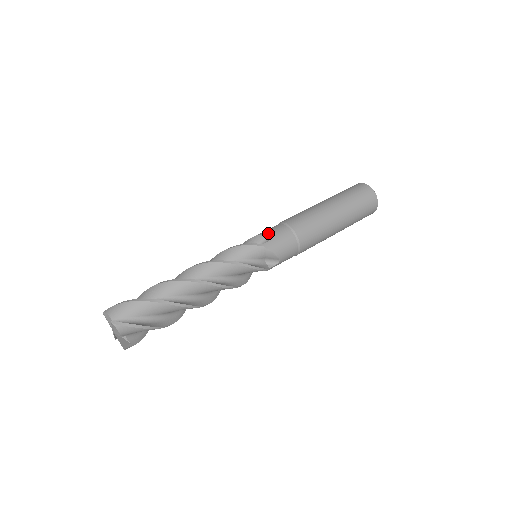
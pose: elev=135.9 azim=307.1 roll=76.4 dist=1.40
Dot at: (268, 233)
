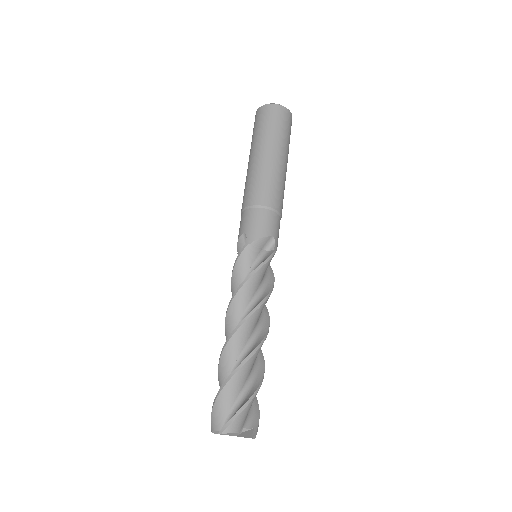
Dot at: (269, 232)
